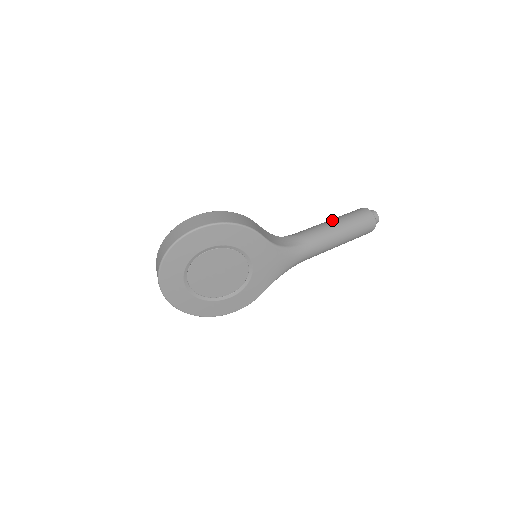
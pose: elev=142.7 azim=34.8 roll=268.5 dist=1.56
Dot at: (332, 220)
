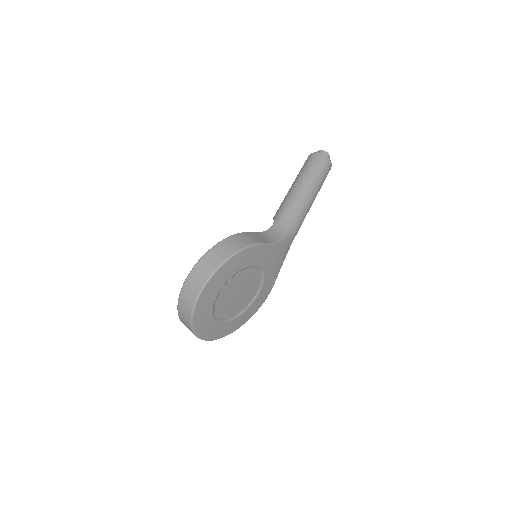
Dot at: (298, 183)
